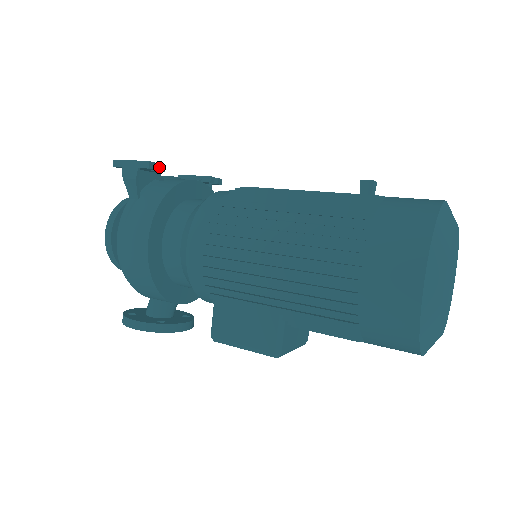
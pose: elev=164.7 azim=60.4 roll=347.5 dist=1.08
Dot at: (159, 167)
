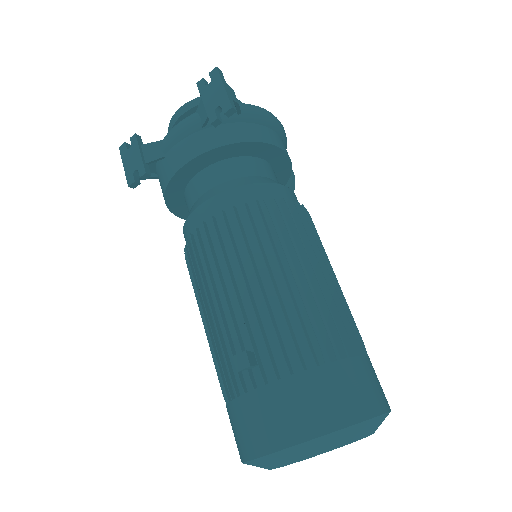
Dot at: (142, 178)
